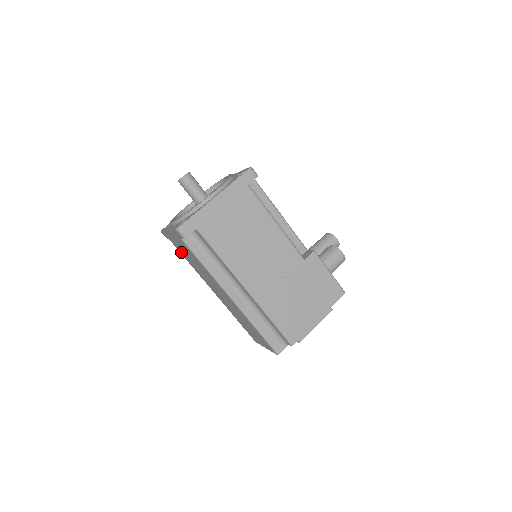
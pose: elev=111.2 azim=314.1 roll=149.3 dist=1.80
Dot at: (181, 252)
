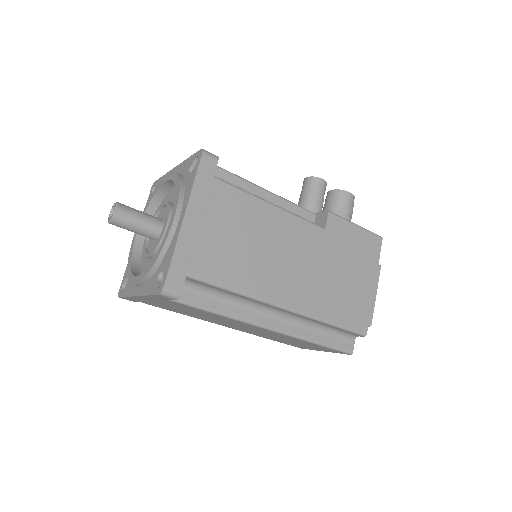
Dot at: (164, 308)
